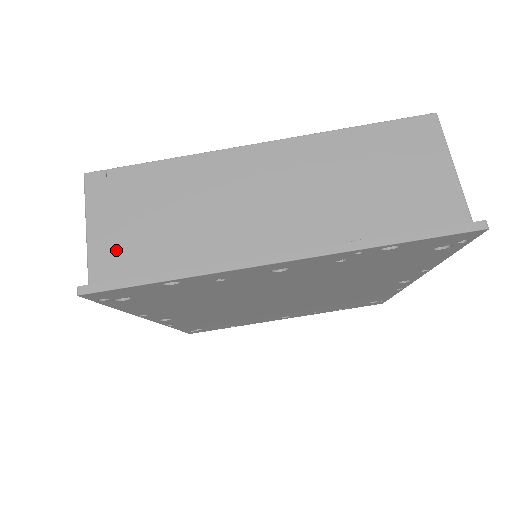
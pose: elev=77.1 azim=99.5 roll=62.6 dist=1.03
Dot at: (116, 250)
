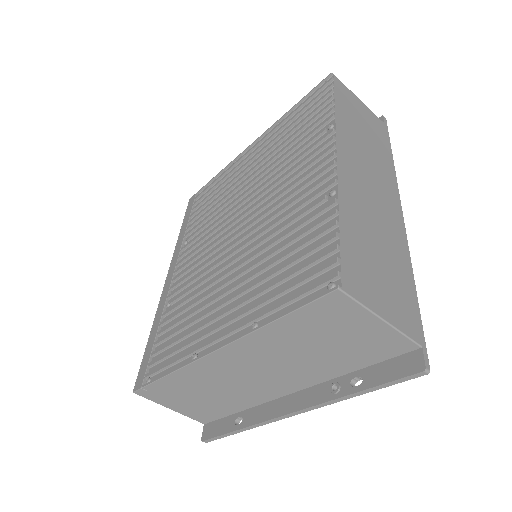
Dot at: (196, 411)
